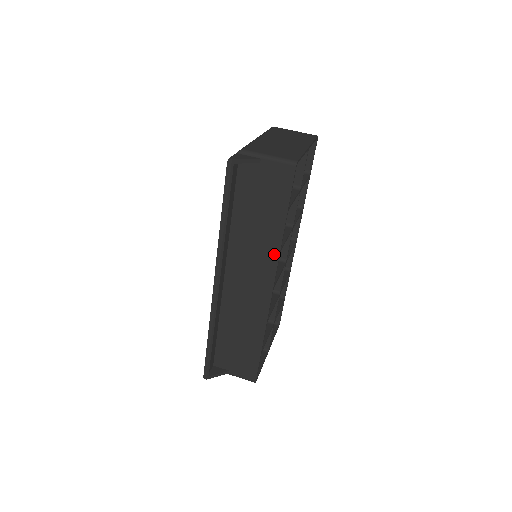
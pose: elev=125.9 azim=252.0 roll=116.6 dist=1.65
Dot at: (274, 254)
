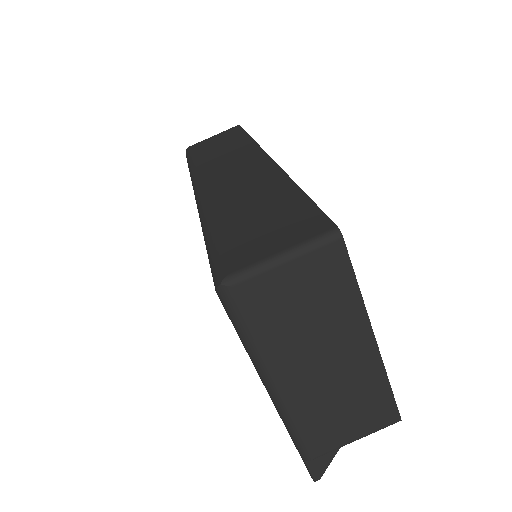
Dot at: occluded
